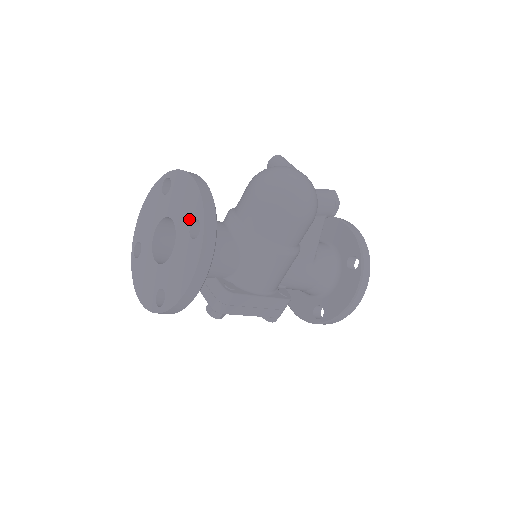
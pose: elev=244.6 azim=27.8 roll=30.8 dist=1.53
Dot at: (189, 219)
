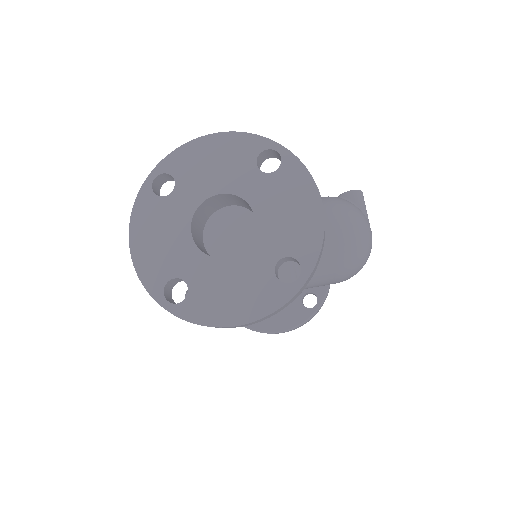
Dot at: (286, 248)
